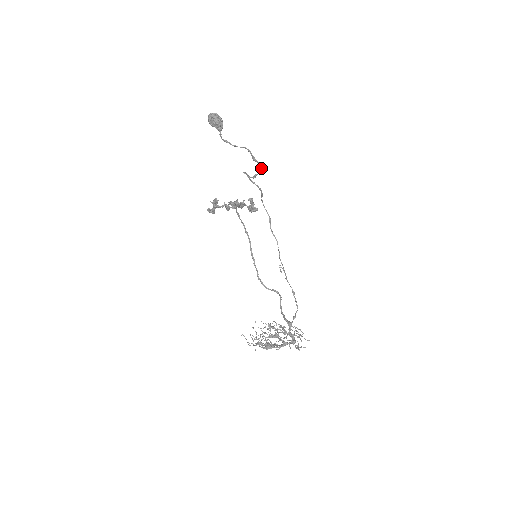
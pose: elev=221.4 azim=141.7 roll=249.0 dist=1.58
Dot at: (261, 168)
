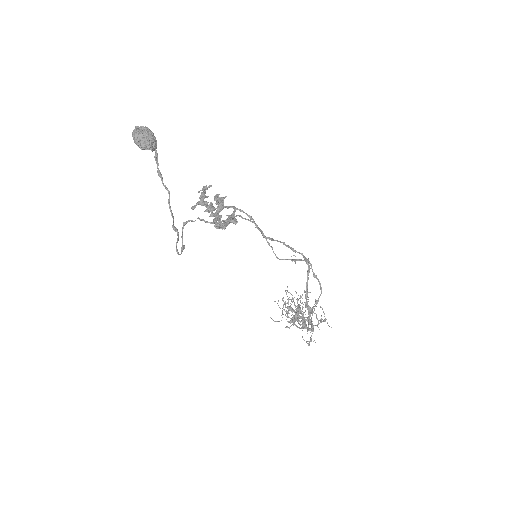
Dot at: occluded
